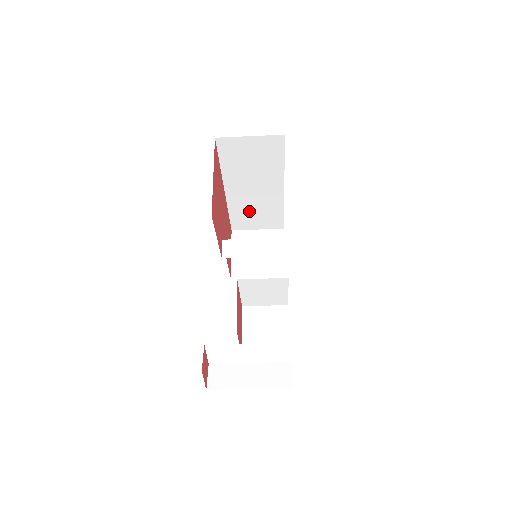
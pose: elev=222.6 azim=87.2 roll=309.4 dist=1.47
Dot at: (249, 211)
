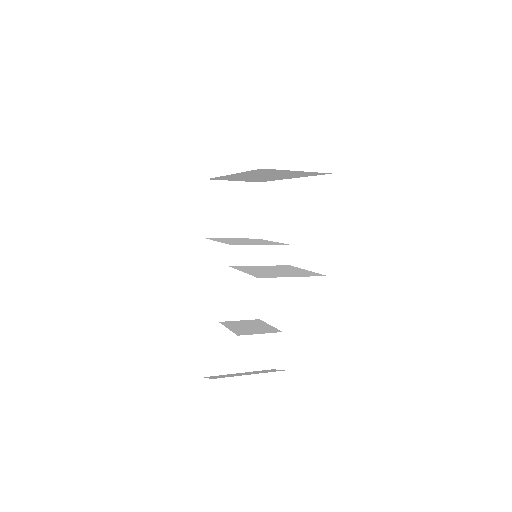
Dot at: (239, 178)
